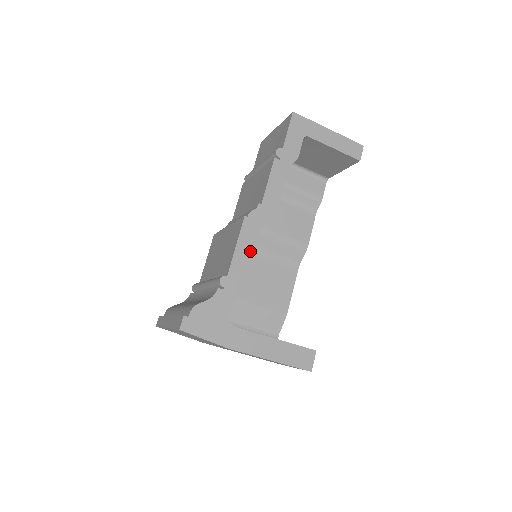
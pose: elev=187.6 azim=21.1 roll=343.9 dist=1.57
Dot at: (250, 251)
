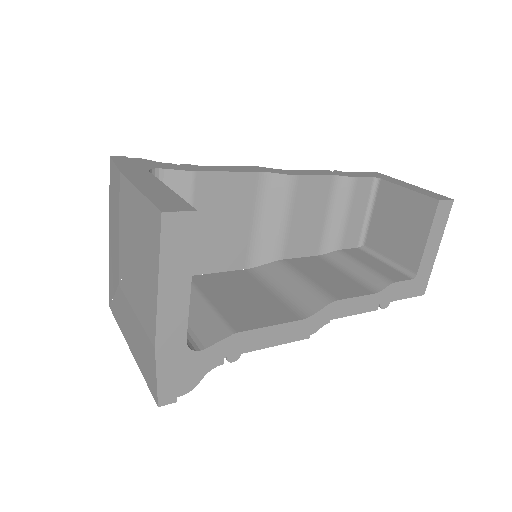
Dot at: (235, 170)
